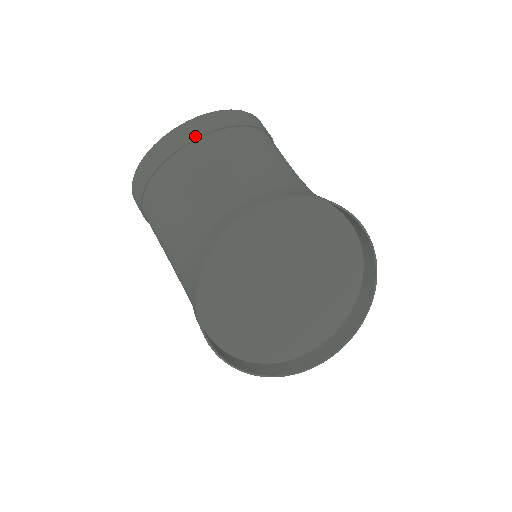
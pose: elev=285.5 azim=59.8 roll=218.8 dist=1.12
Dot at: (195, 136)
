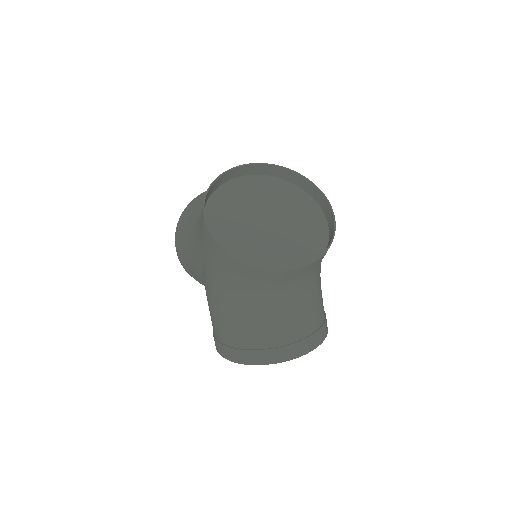
Dot at: occluded
